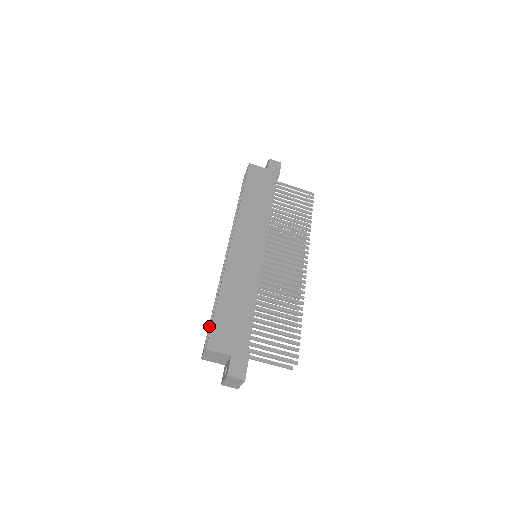
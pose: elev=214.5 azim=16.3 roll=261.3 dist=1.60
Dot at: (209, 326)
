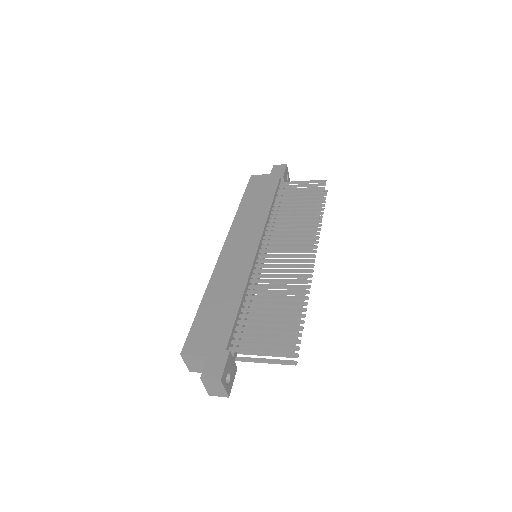
Dot at: occluded
